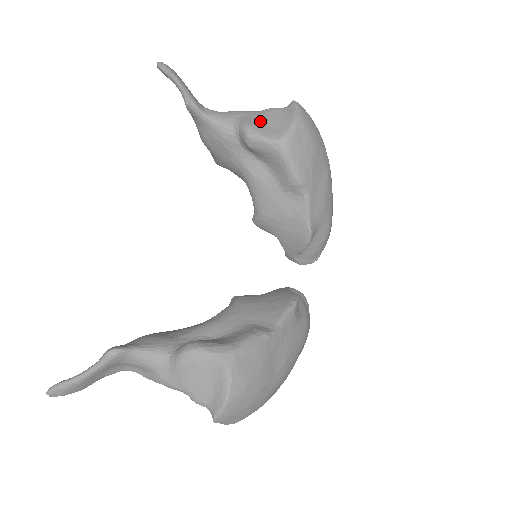
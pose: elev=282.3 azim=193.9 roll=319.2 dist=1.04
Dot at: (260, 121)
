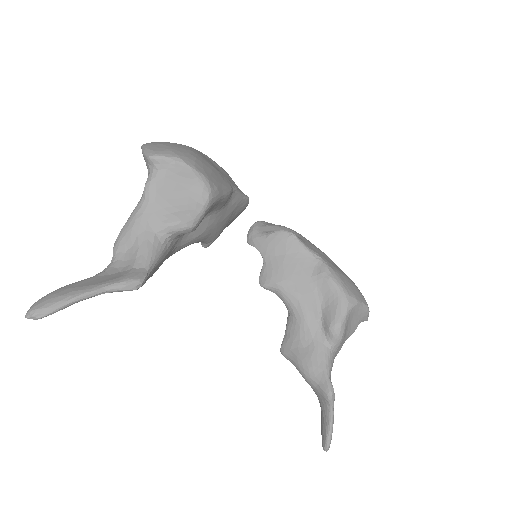
Dot at: (171, 207)
